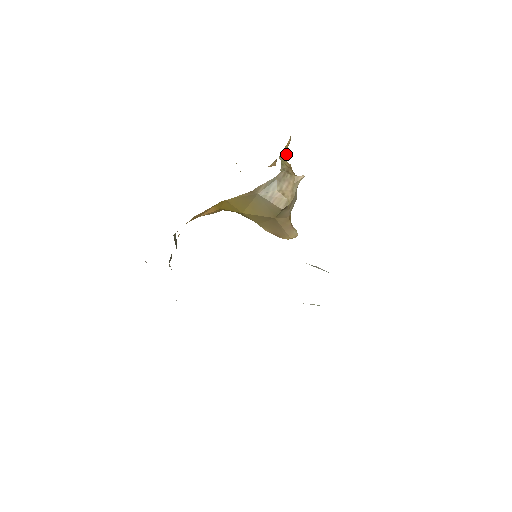
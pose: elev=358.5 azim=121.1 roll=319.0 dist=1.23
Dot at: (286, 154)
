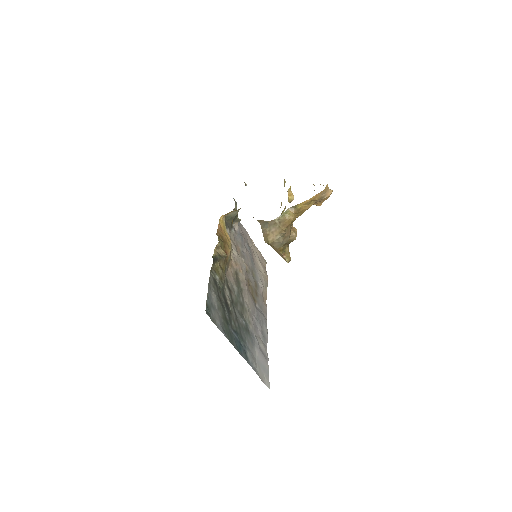
Dot at: (302, 208)
